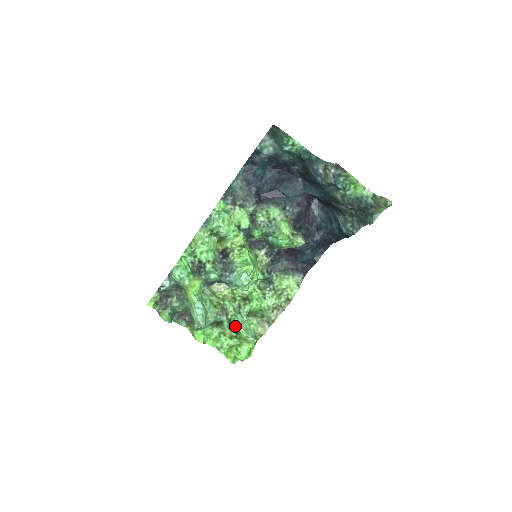
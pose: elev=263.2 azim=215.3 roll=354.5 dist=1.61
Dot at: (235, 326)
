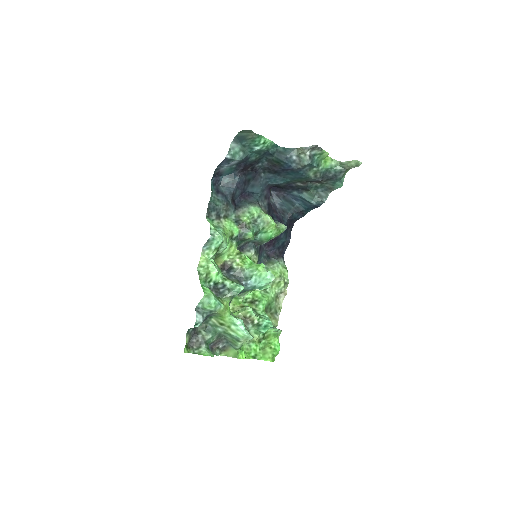
Dot at: (270, 325)
